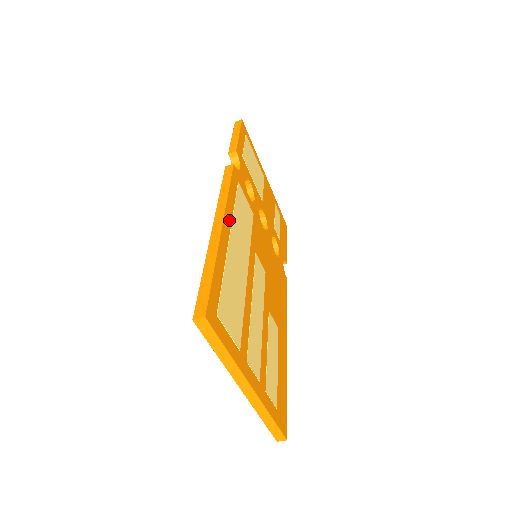
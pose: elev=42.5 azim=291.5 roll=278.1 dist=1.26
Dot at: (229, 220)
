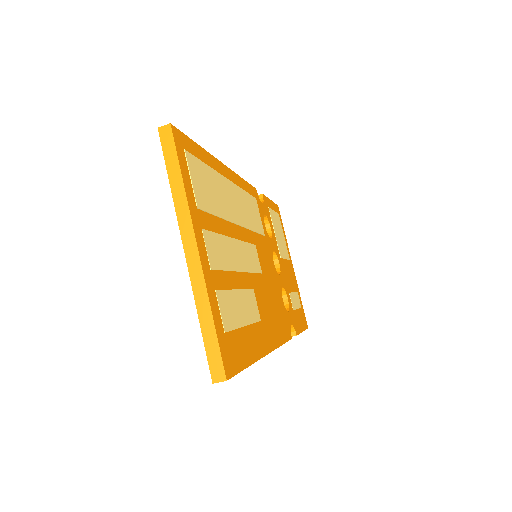
Dot at: (233, 180)
